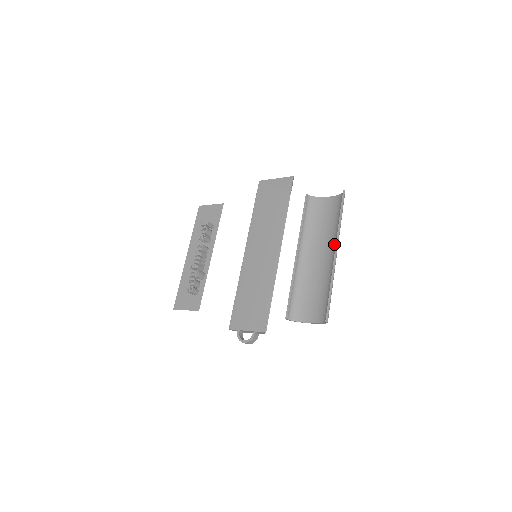
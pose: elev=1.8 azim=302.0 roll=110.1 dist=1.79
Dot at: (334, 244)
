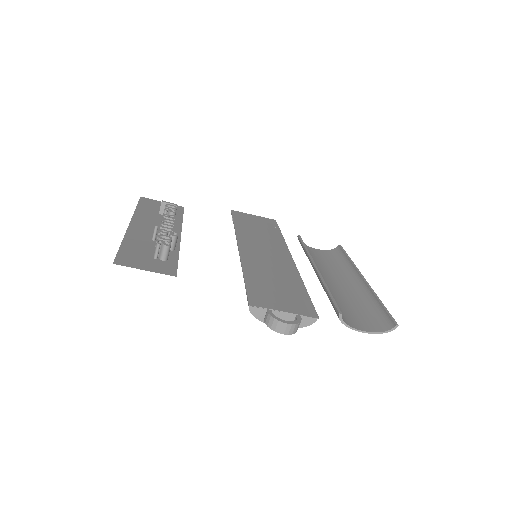
Dot at: (351, 276)
